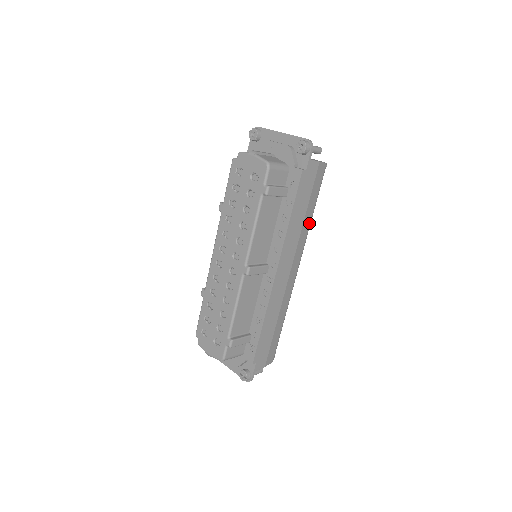
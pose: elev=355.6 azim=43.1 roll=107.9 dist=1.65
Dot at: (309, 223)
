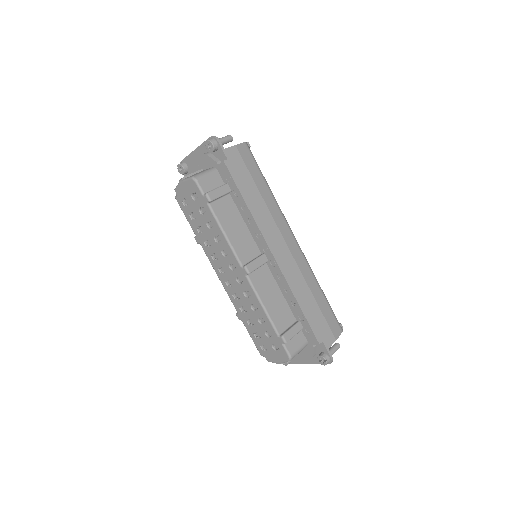
Dot at: (271, 197)
